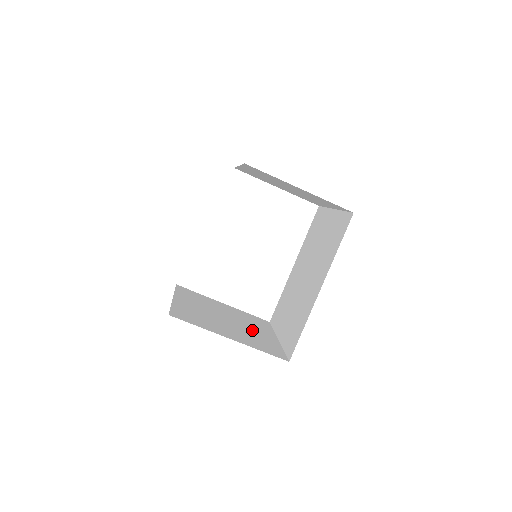
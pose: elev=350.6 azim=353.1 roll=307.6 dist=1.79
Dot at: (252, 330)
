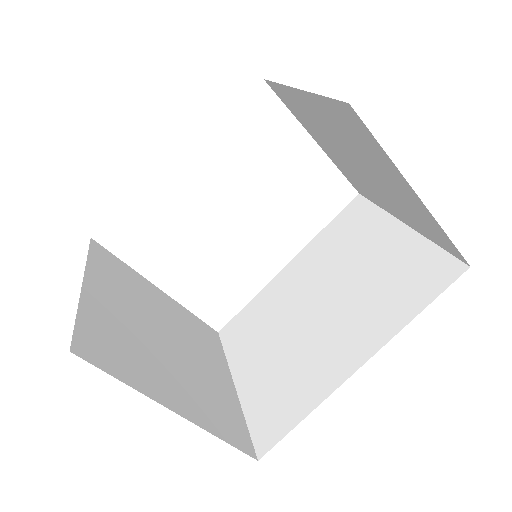
Dot at: (202, 367)
